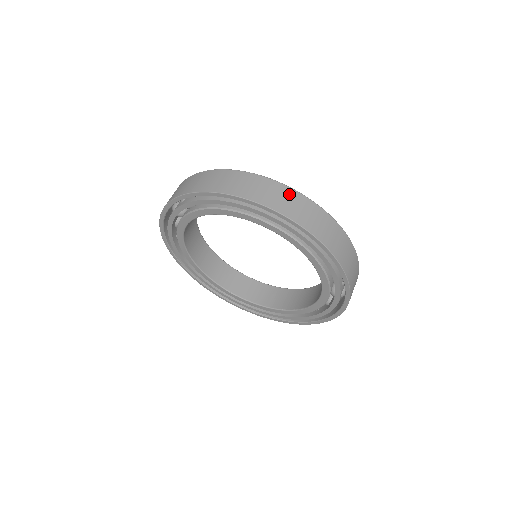
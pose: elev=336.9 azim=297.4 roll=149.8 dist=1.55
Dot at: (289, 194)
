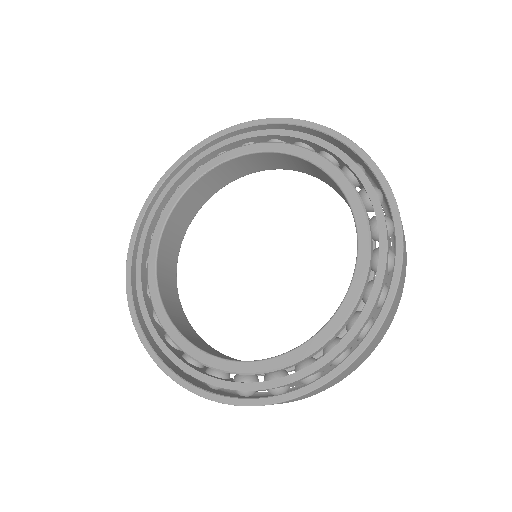
Dot at: occluded
